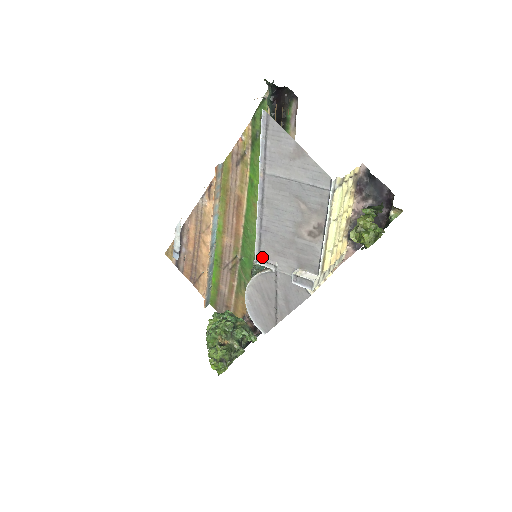
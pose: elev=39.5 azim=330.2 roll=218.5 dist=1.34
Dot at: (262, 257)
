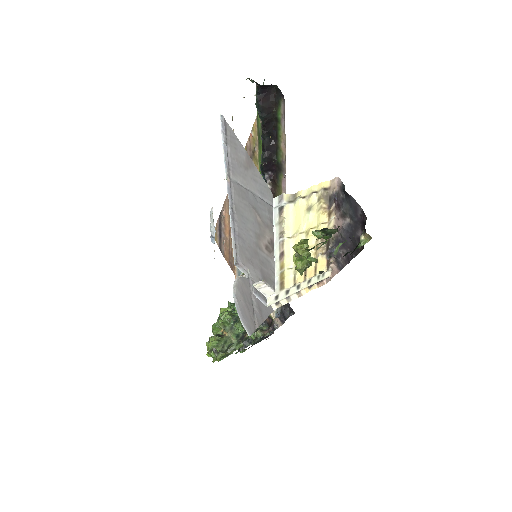
Dot at: (239, 261)
